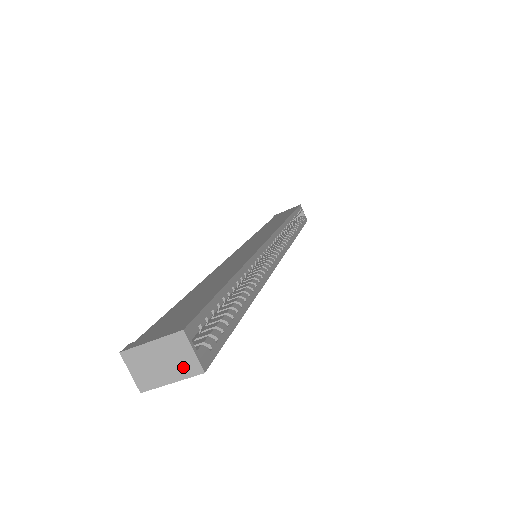
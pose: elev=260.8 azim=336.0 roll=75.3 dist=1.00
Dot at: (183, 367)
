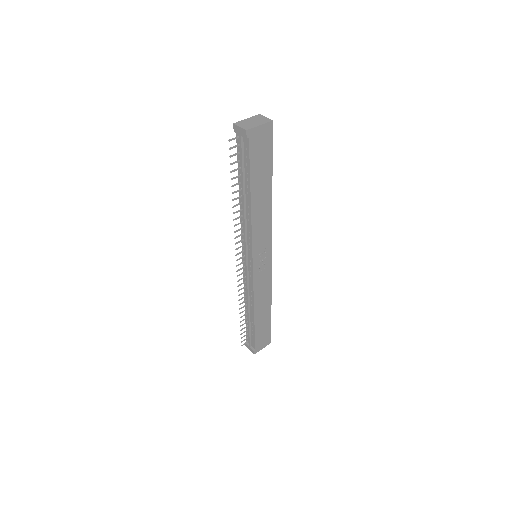
Dot at: (263, 121)
